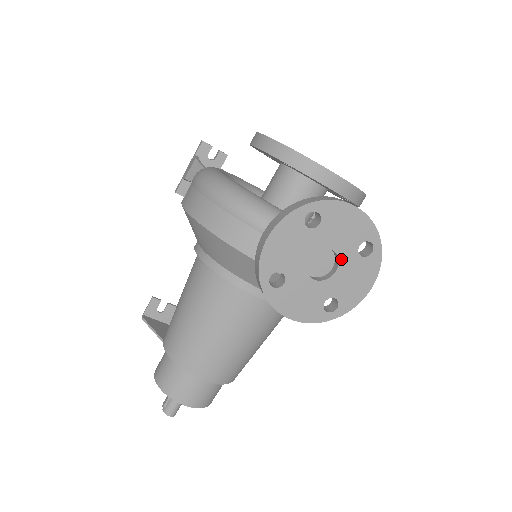
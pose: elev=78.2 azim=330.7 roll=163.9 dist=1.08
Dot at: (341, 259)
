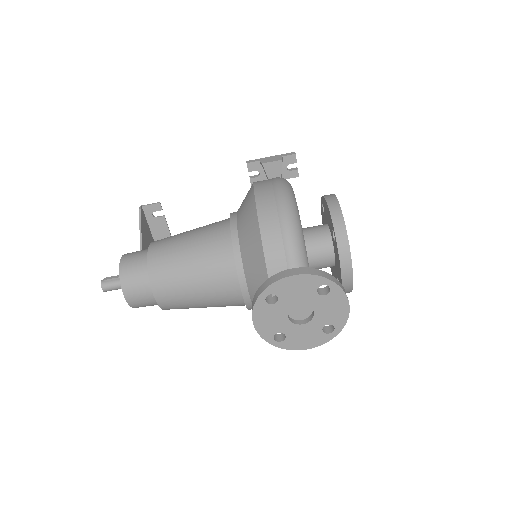
Dot at: (312, 321)
